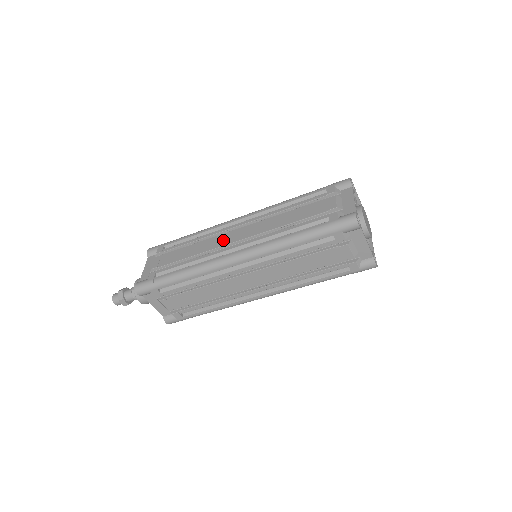
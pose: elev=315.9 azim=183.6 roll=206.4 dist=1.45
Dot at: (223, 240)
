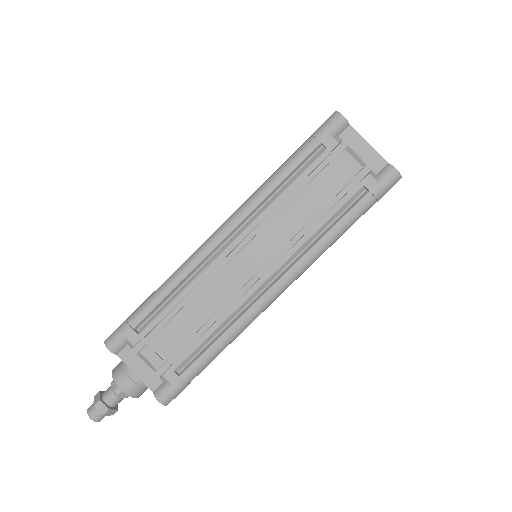
Dot at: occluded
